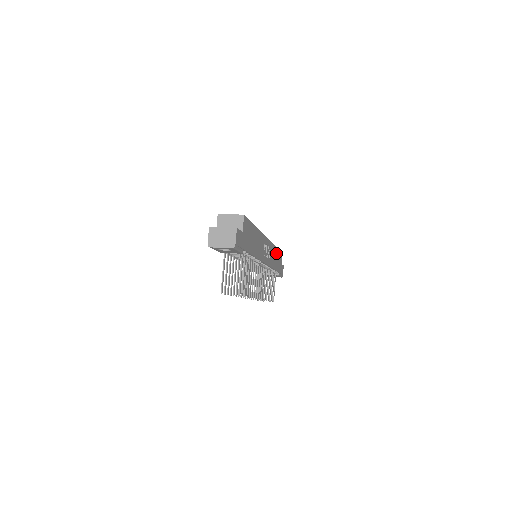
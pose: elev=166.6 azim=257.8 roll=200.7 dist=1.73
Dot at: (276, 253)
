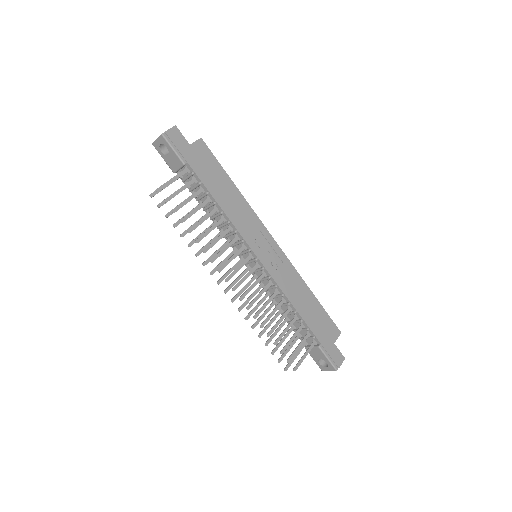
Dot at: (310, 300)
